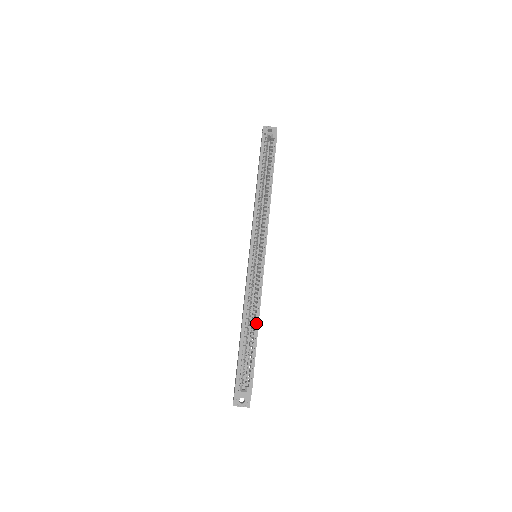
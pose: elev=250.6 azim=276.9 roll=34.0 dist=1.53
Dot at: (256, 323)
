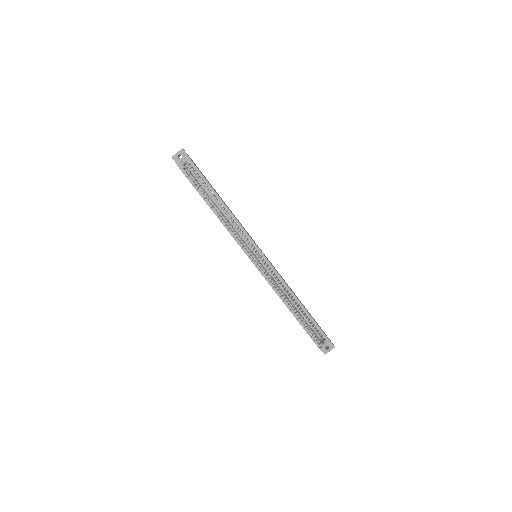
Dot at: (296, 301)
